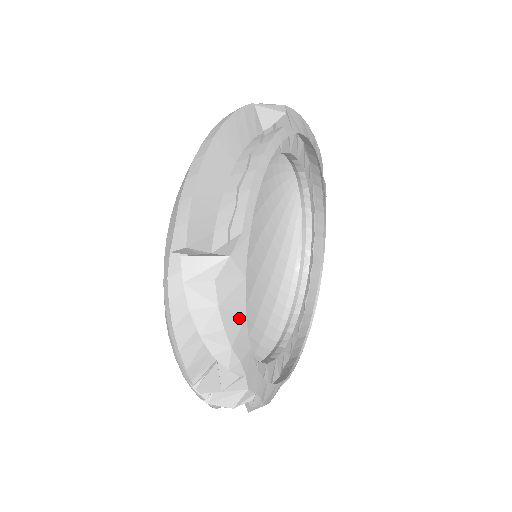
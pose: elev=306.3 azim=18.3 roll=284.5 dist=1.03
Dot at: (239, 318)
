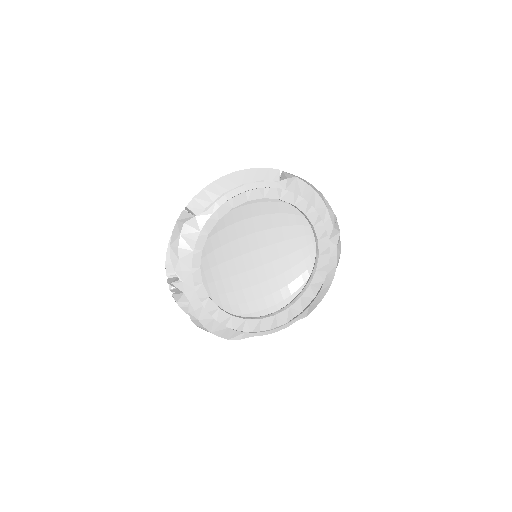
Dot at: (189, 249)
